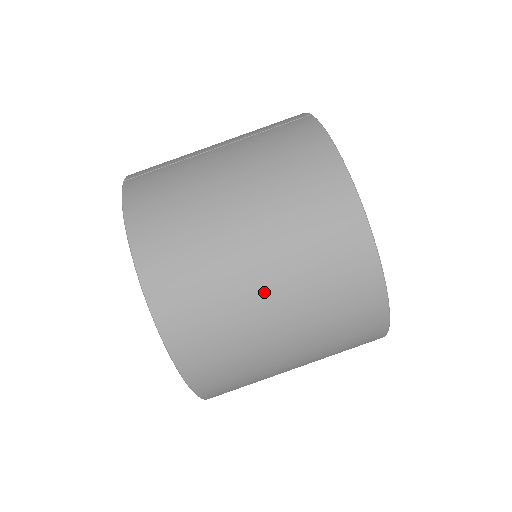
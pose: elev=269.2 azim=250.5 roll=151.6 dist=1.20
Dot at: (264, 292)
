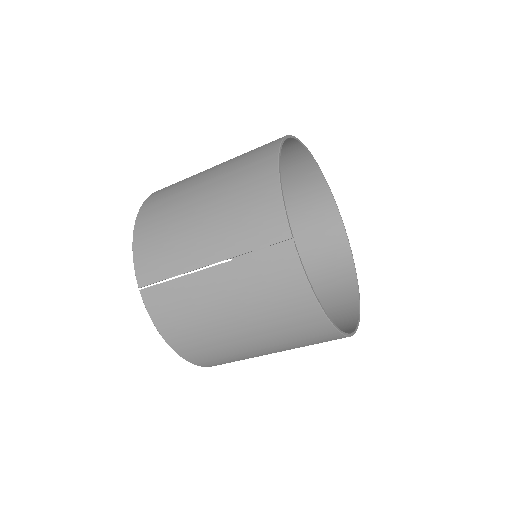
Dot at: occluded
